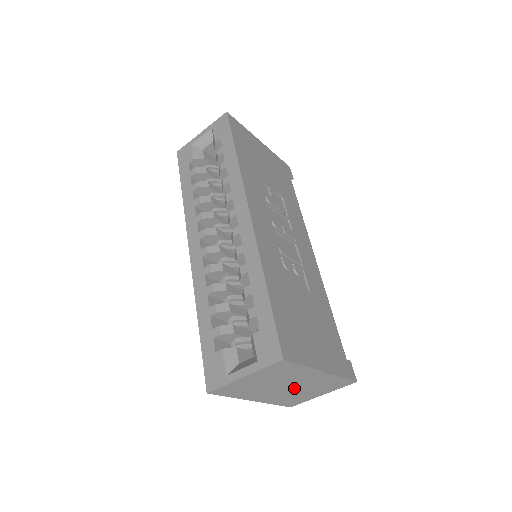
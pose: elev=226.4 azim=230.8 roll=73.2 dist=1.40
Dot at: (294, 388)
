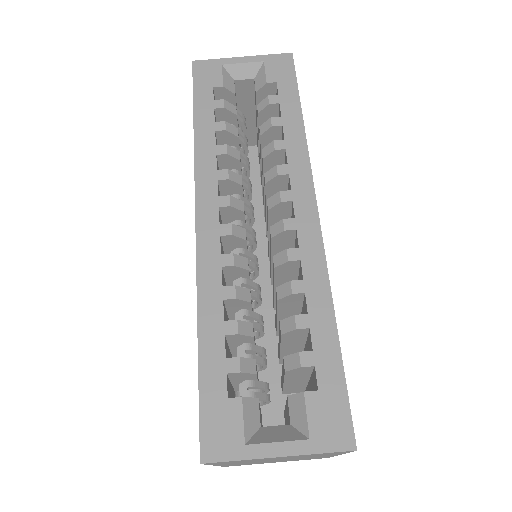
Dot at: (278, 460)
